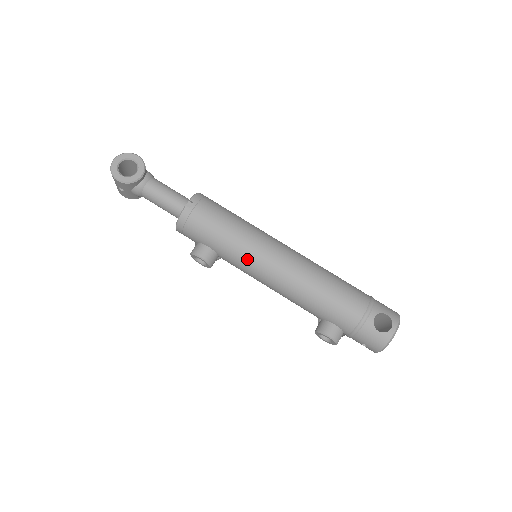
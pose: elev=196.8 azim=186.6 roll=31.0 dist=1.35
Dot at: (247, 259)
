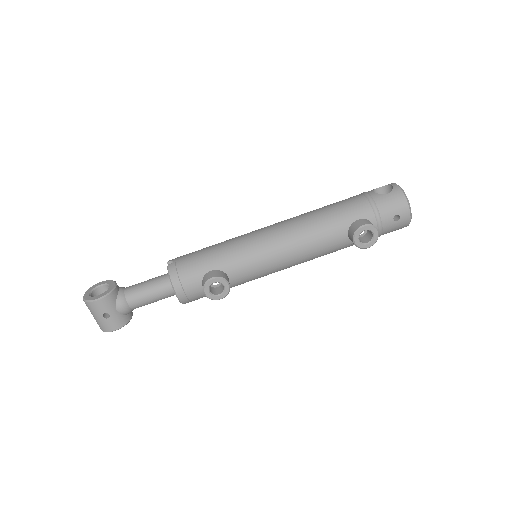
Dot at: (248, 249)
